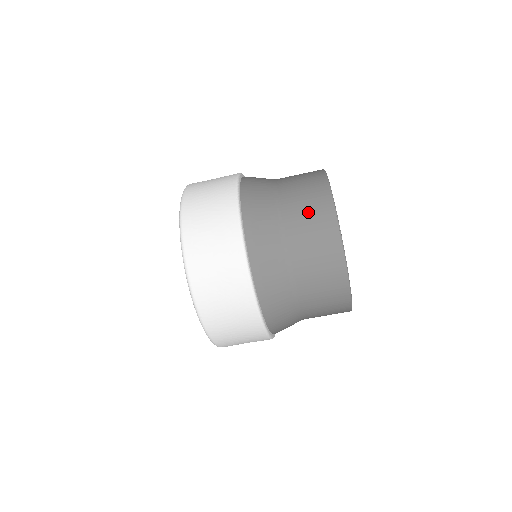
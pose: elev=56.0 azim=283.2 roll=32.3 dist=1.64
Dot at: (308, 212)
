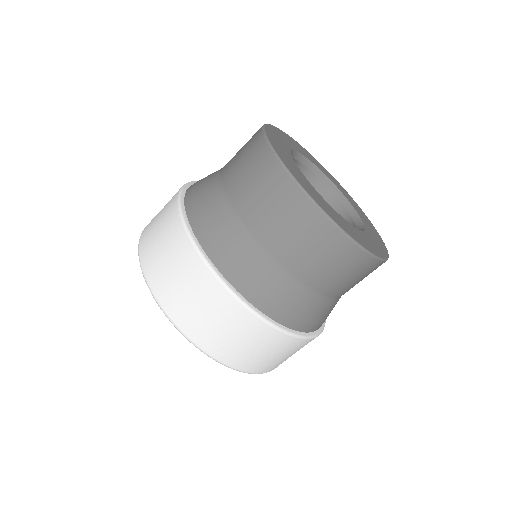
Dot at: (289, 227)
